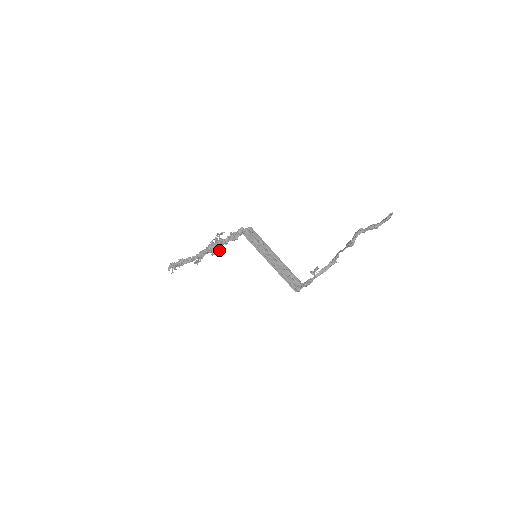
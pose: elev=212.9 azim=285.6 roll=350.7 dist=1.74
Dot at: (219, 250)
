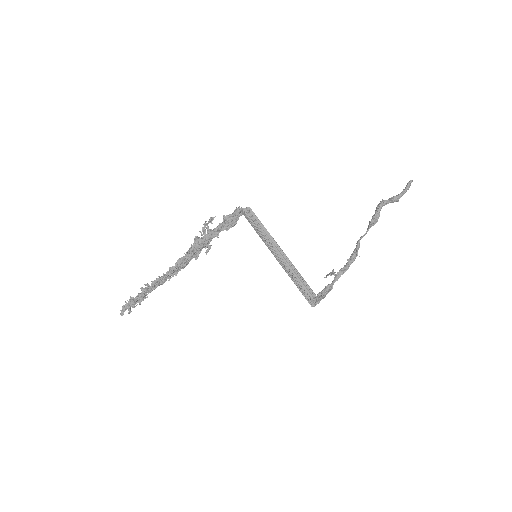
Dot at: (205, 252)
